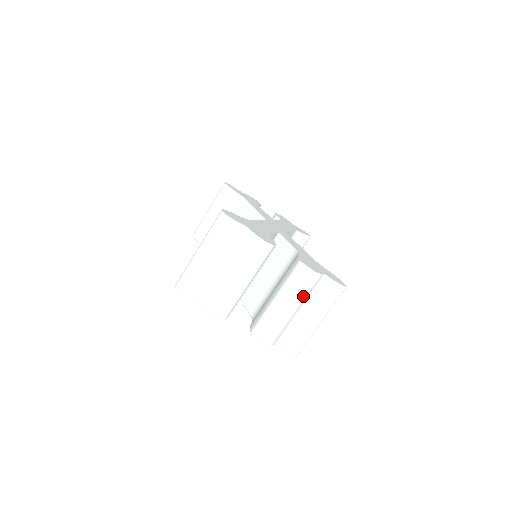
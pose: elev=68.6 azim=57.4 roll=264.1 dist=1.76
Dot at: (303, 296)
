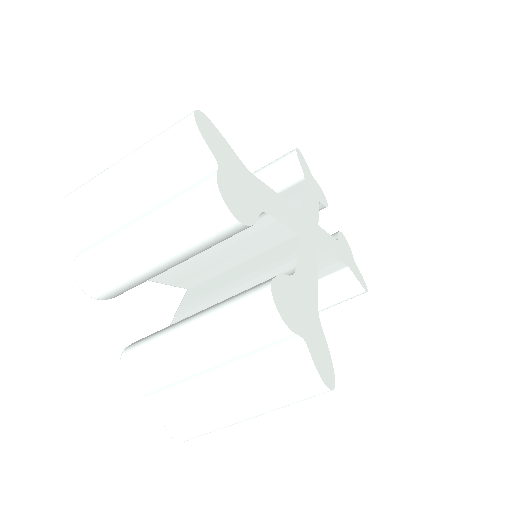
Dot at: (236, 348)
